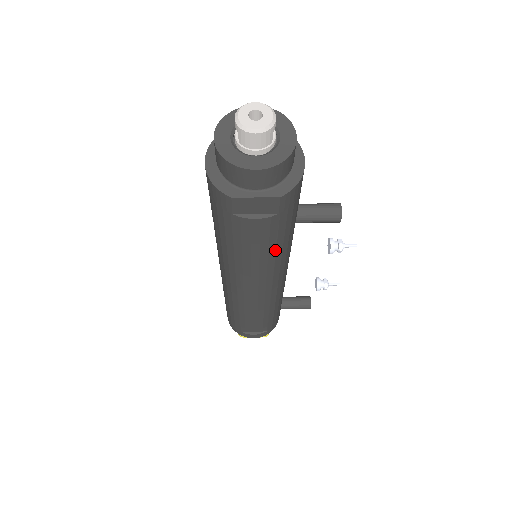
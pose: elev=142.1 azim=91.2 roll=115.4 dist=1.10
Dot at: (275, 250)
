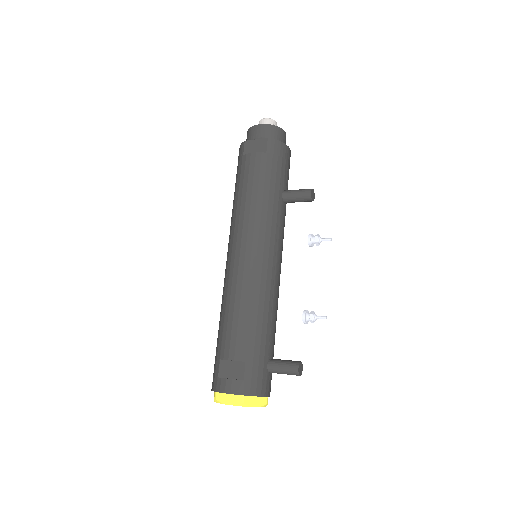
Dot at: (262, 195)
